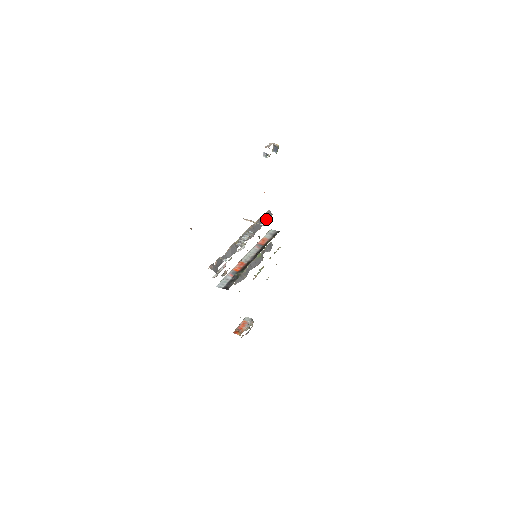
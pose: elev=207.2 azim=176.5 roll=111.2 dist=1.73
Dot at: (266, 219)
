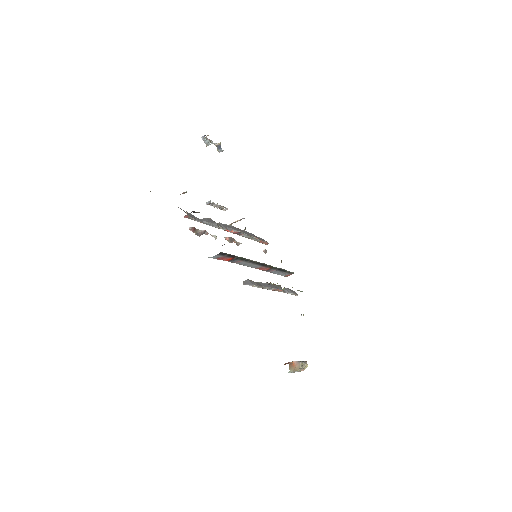
Dot at: (259, 239)
